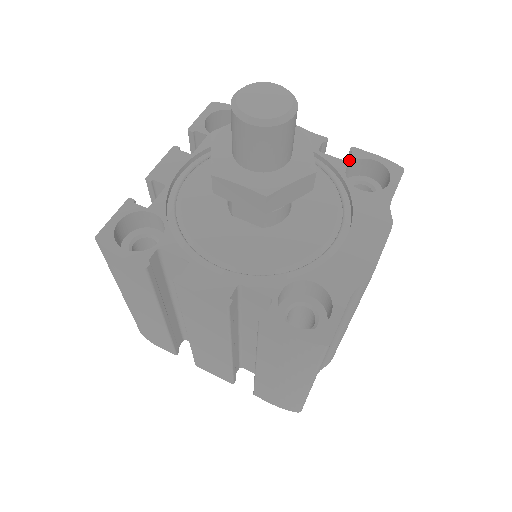
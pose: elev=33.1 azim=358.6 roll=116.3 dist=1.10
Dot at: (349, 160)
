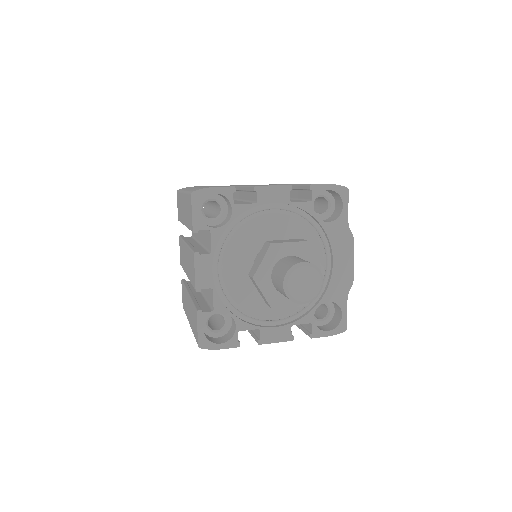
Dot at: (313, 199)
